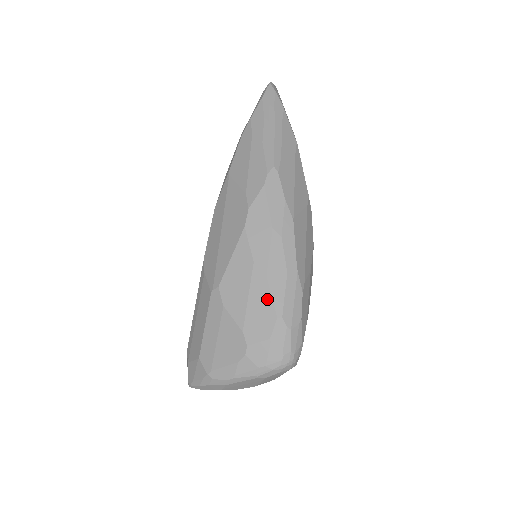
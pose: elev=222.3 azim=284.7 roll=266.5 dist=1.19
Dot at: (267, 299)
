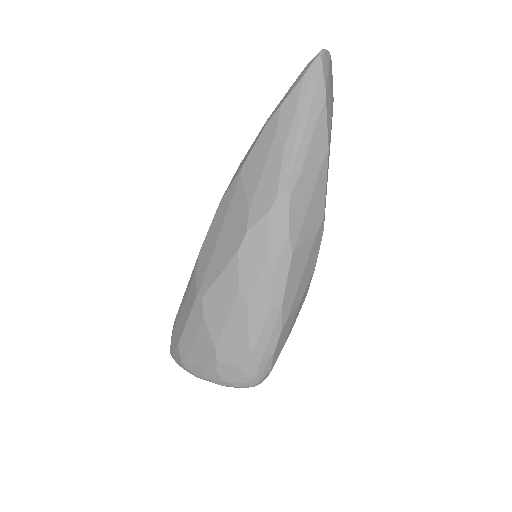
Dot at: (243, 330)
